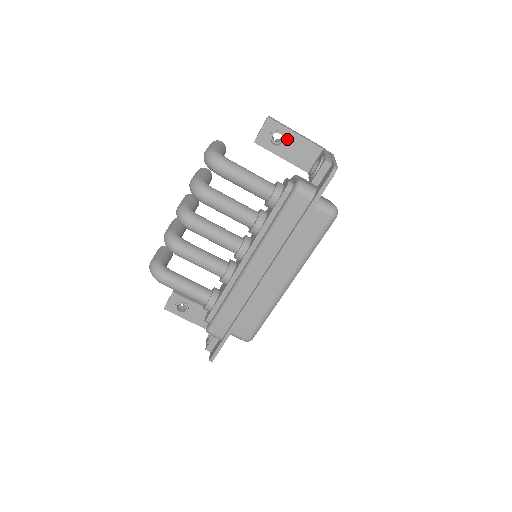
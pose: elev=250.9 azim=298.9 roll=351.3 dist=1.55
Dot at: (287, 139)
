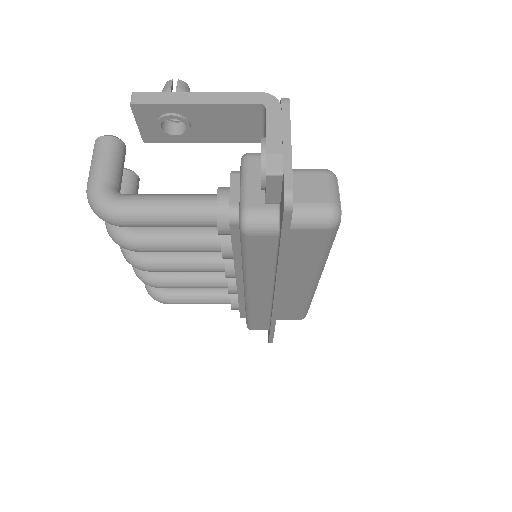
Dot at: (190, 118)
